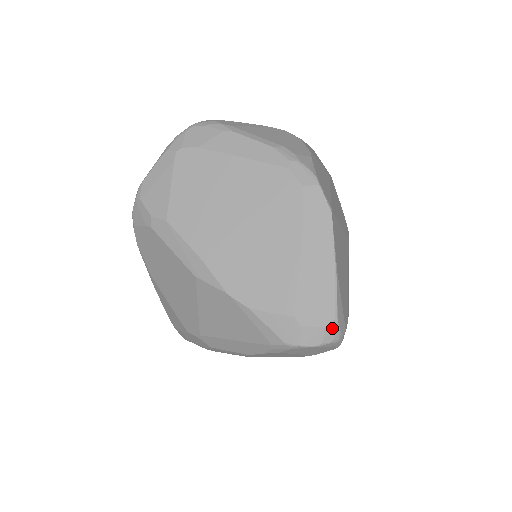
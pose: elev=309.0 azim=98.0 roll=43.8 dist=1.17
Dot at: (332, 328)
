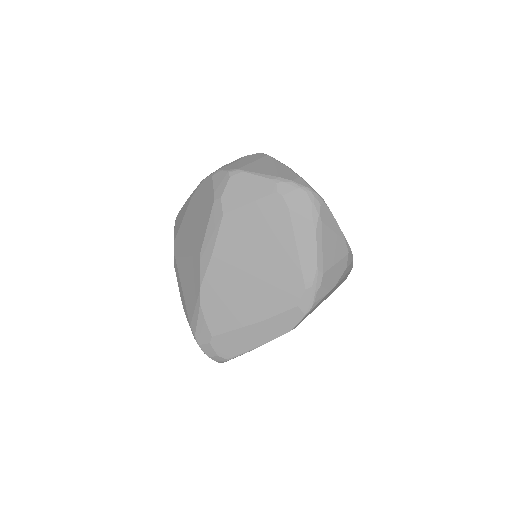
Dot at: (221, 359)
